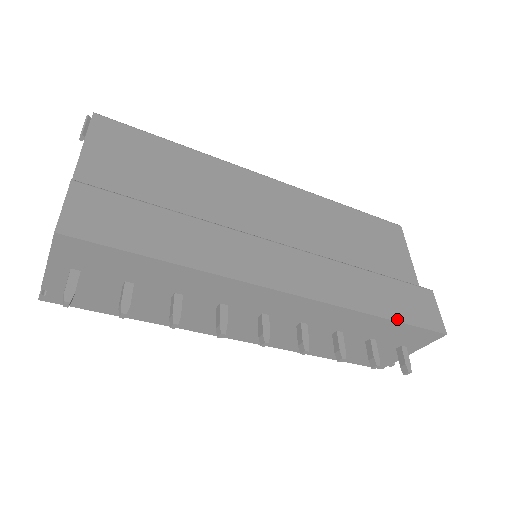
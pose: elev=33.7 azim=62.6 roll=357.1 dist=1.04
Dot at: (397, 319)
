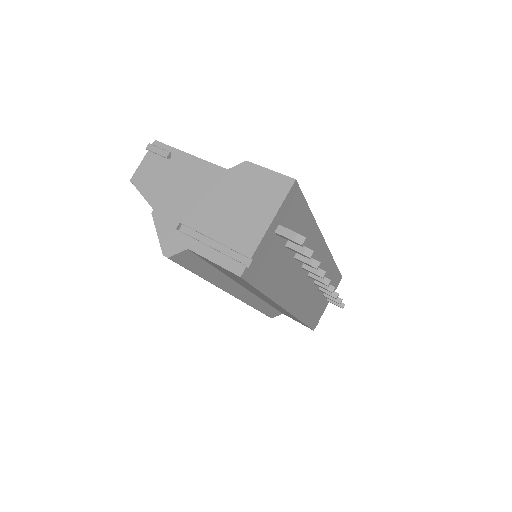
Dot at: (336, 267)
